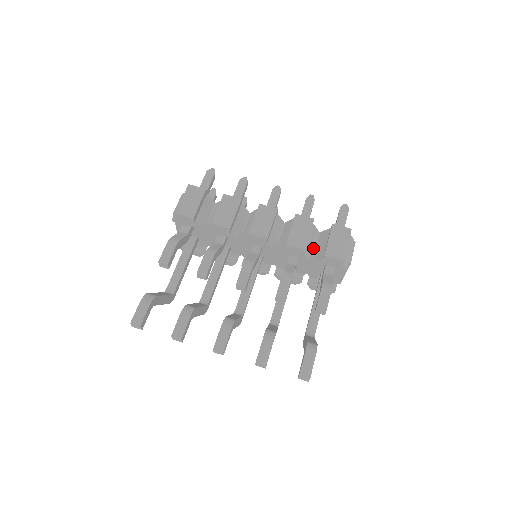
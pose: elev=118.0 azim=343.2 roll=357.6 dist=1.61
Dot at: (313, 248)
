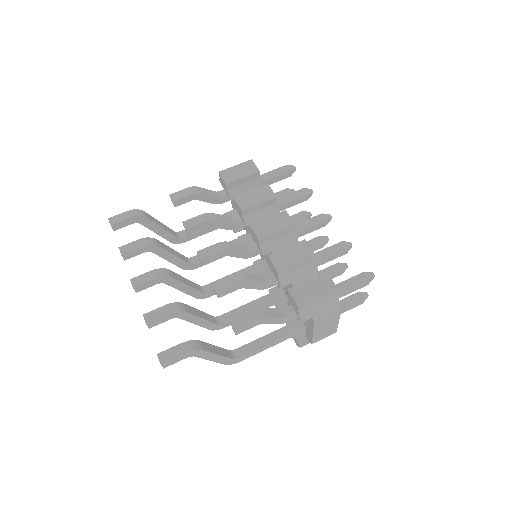
Dot at: (297, 282)
